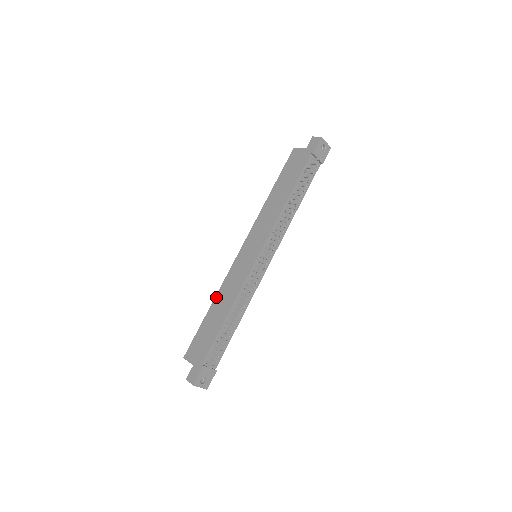
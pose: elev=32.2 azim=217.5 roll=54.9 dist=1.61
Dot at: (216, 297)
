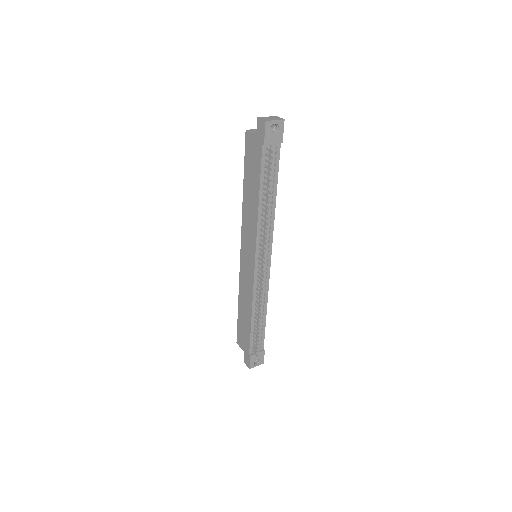
Dot at: (239, 296)
